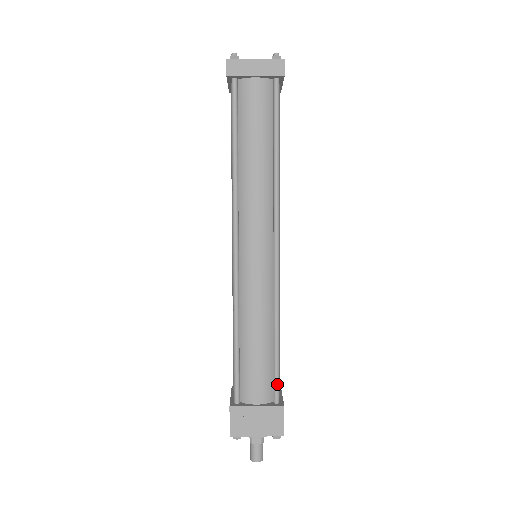
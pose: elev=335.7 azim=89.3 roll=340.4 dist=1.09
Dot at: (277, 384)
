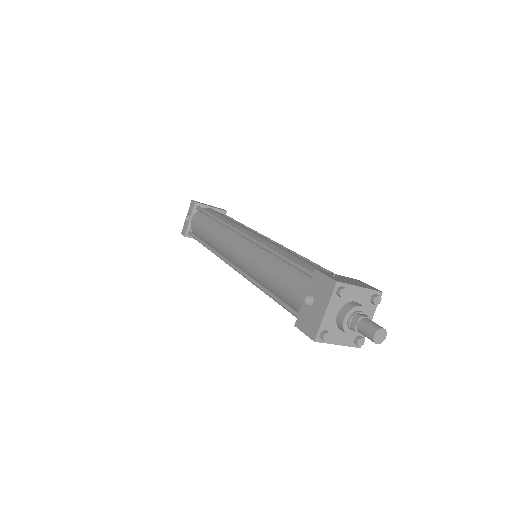
Dot at: occluded
